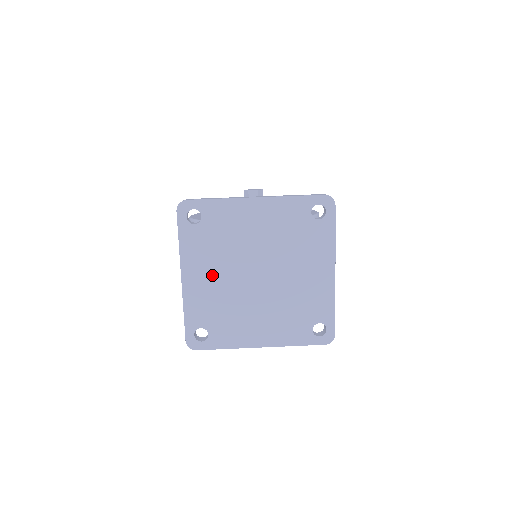
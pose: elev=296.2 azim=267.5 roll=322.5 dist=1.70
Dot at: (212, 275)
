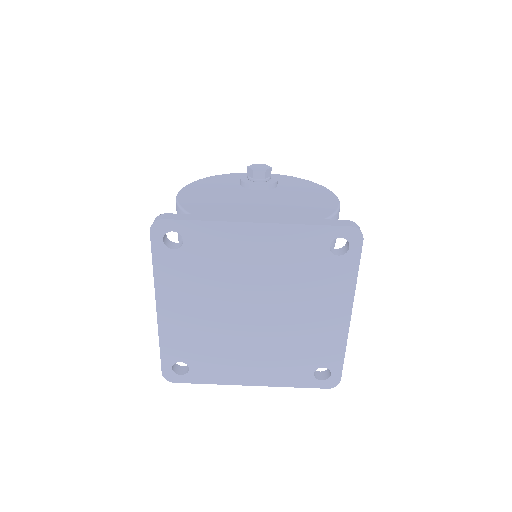
Dot at: (195, 308)
